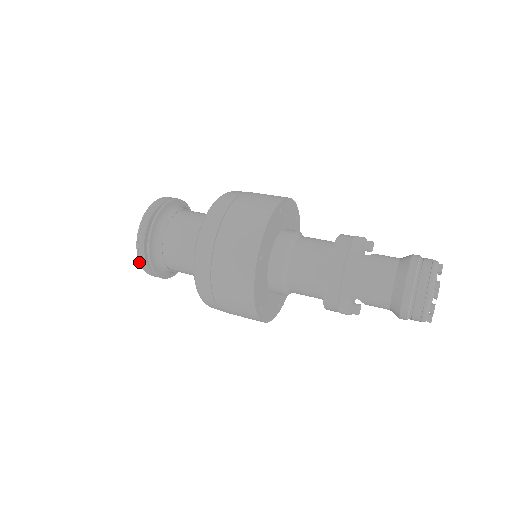
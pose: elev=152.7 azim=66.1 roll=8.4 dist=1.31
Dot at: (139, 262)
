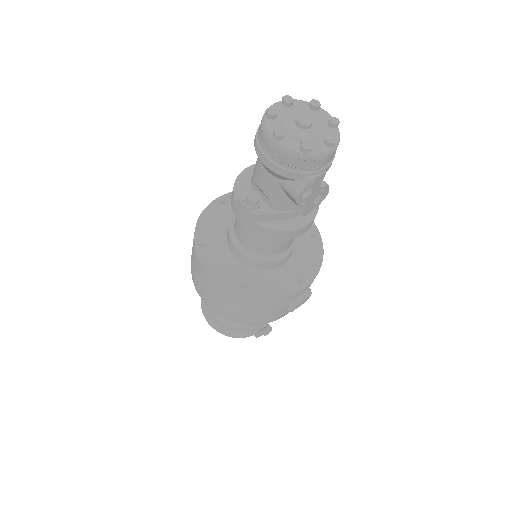
Dot at: occluded
